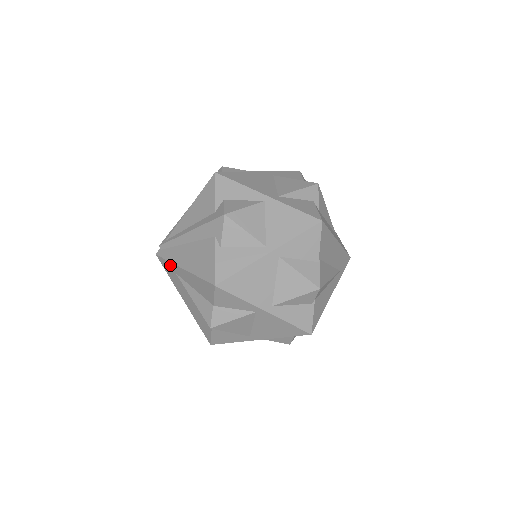
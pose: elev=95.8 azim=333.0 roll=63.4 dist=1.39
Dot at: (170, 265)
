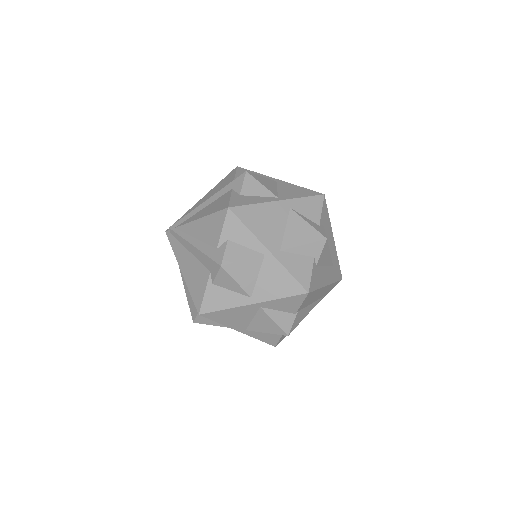
Dot at: (174, 253)
